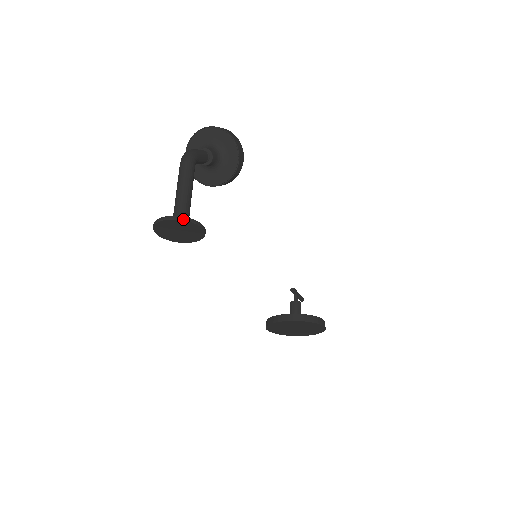
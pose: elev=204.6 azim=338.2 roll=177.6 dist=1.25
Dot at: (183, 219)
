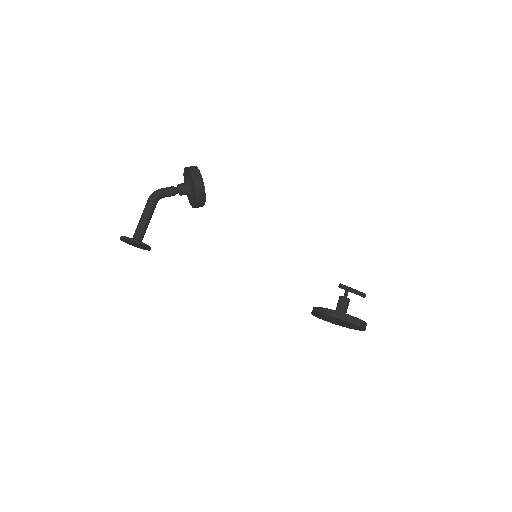
Dot at: (124, 238)
